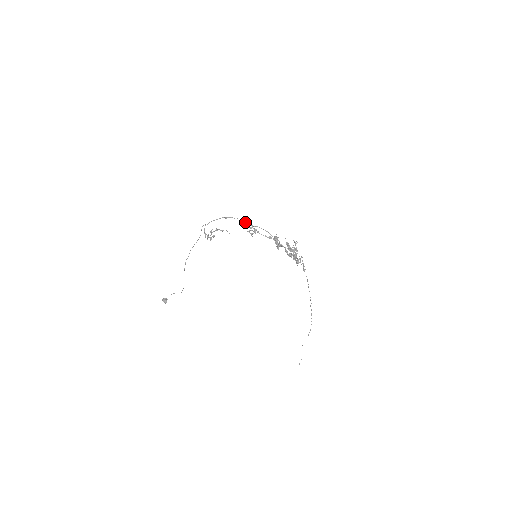
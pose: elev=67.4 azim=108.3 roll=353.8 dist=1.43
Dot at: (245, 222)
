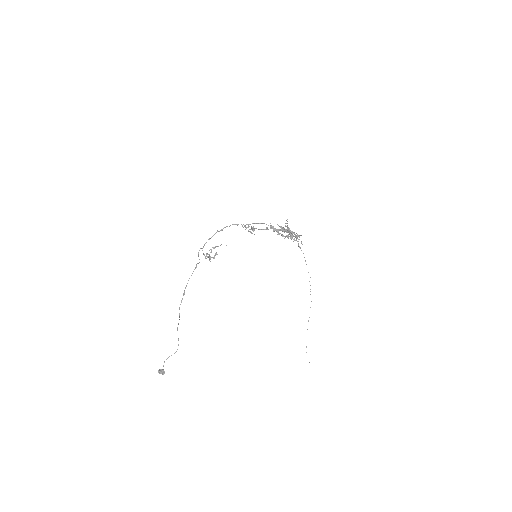
Dot at: occluded
